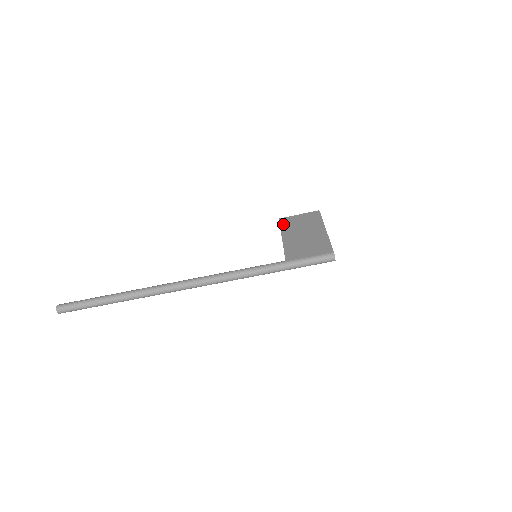
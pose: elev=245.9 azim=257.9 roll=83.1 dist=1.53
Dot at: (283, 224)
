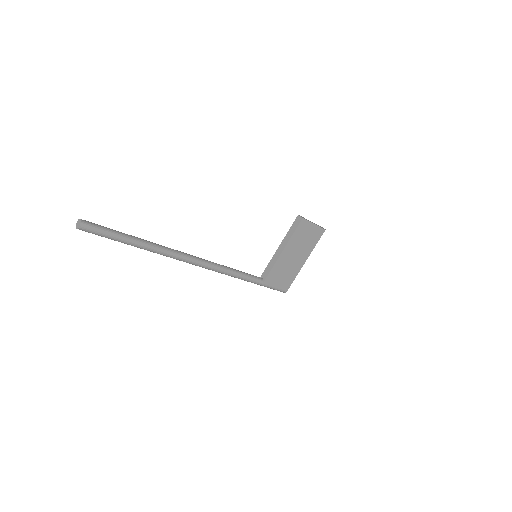
Dot at: (298, 231)
